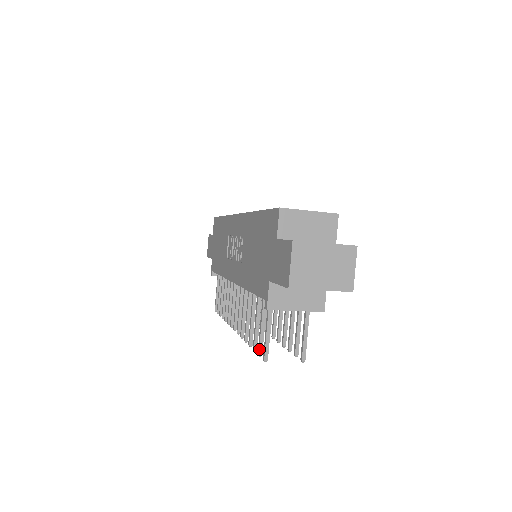
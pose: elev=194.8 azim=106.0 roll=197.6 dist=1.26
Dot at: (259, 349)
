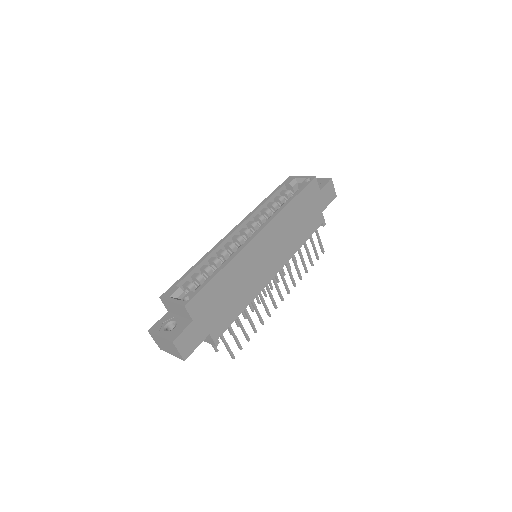
Dot at: occluded
